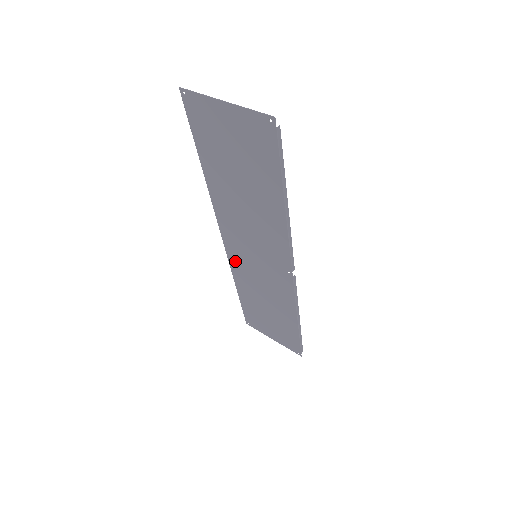
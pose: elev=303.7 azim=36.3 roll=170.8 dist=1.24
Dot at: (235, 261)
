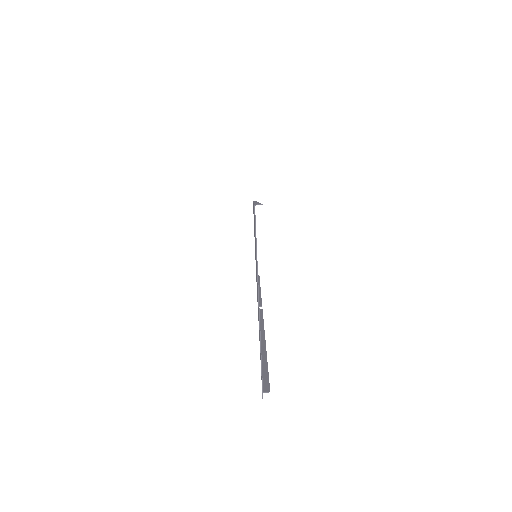
Dot at: occluded
